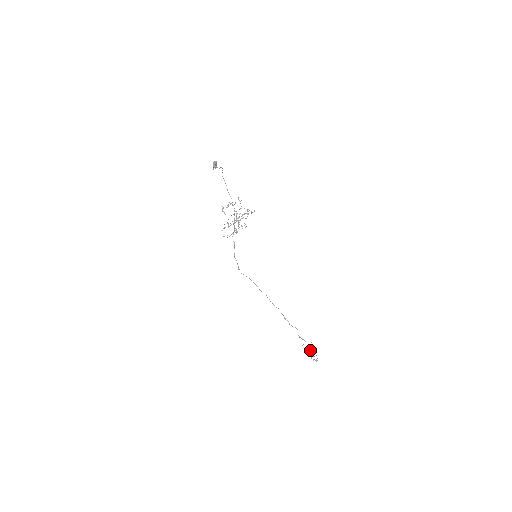
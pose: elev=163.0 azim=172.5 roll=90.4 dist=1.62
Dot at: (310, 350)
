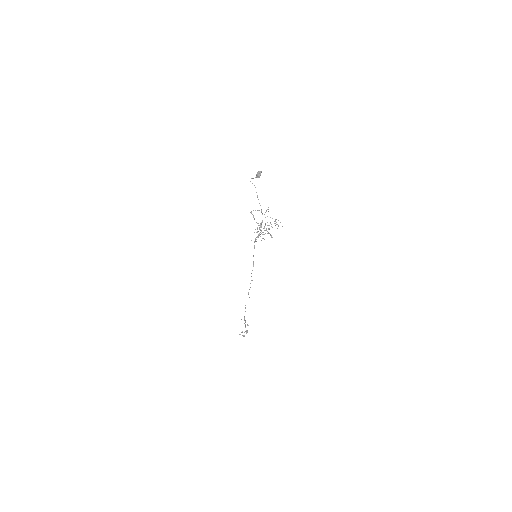
Dot at: occluded
